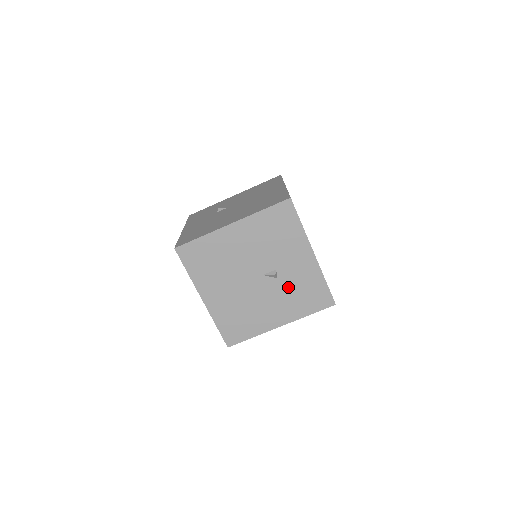
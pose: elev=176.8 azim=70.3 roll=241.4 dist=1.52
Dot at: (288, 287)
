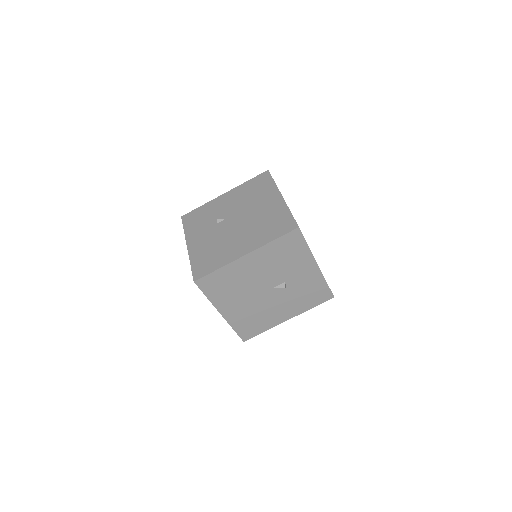
Dot at: (295, 292)
